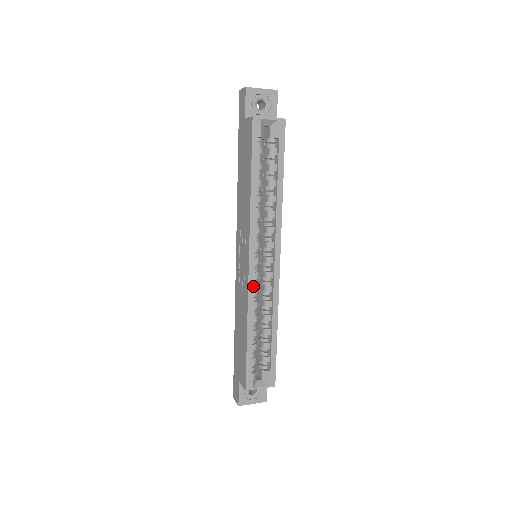
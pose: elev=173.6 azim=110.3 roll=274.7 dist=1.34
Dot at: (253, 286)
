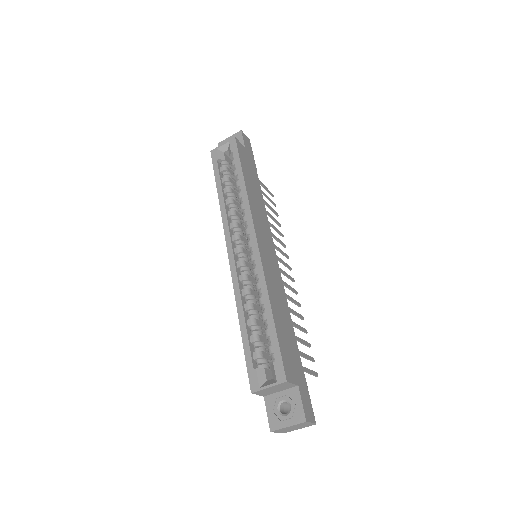
Dot at: (236, 273)
